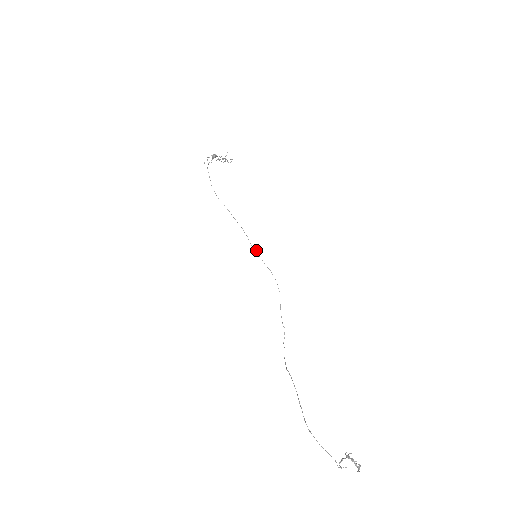
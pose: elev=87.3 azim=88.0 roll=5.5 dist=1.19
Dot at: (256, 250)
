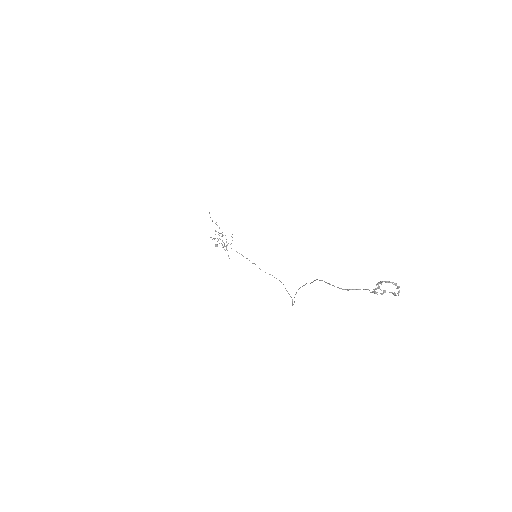
Dot at: occluded
